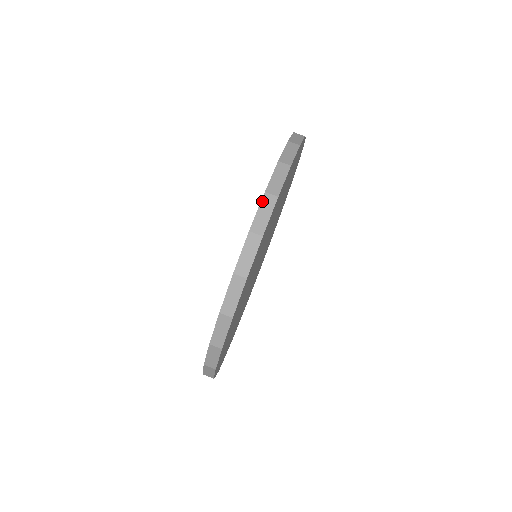
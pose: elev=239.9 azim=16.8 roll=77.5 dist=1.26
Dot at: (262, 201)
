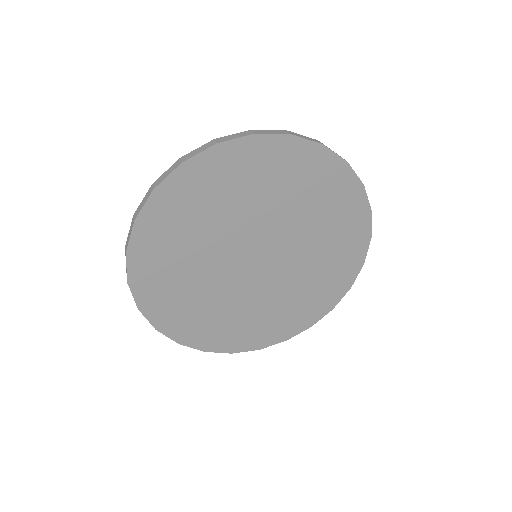
Dot at: occluded
